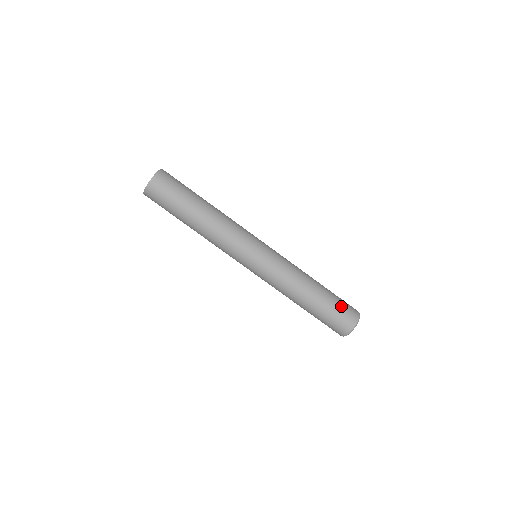
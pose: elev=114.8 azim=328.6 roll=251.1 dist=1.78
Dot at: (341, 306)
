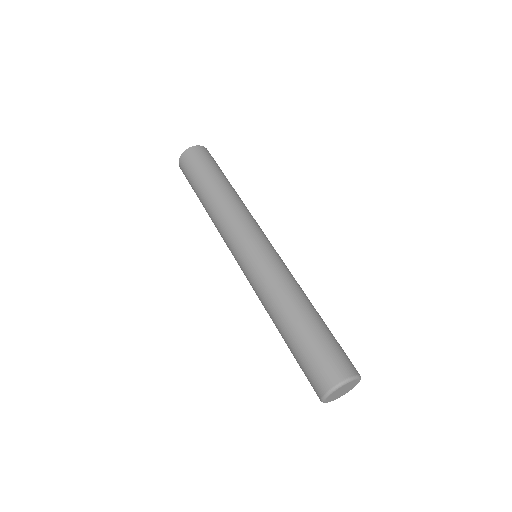
Dot at: (325, 350)
